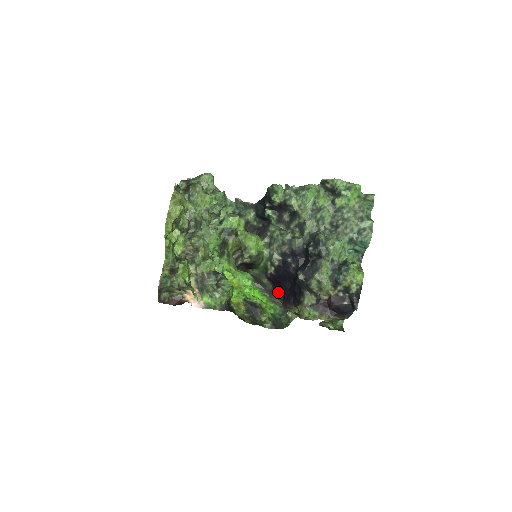
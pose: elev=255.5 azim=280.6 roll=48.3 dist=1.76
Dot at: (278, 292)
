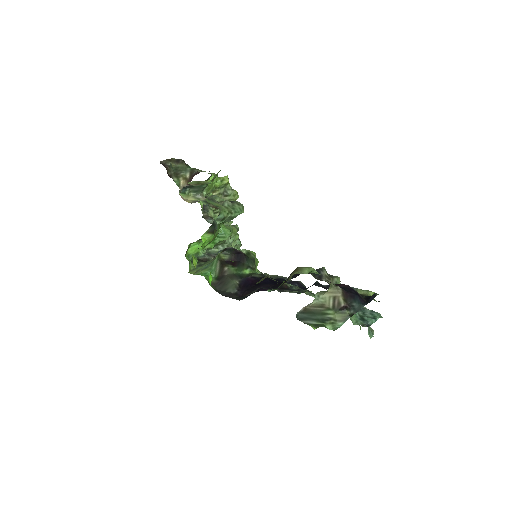
Dot at: (241, 296)
